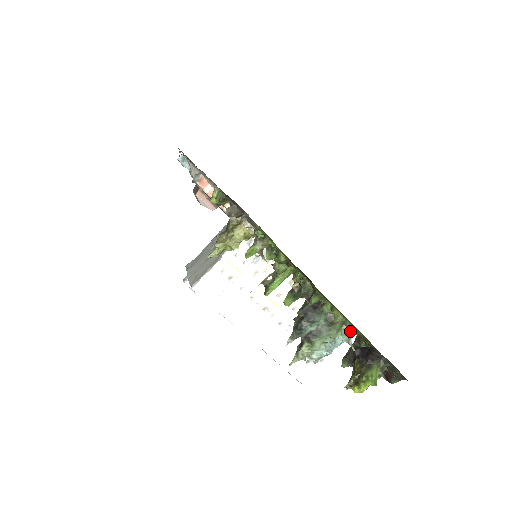
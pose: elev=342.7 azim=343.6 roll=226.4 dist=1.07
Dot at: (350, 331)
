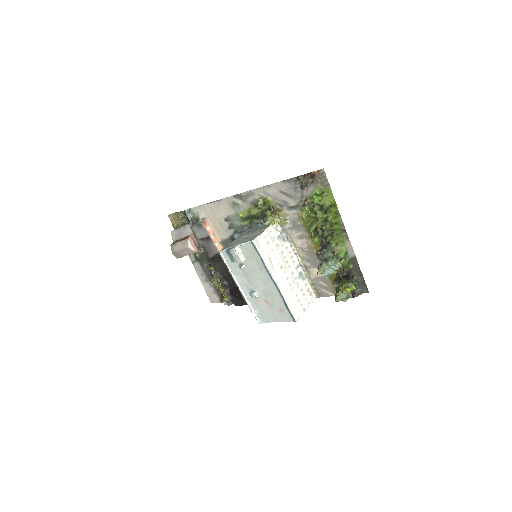
Dot at: (342, 259)
